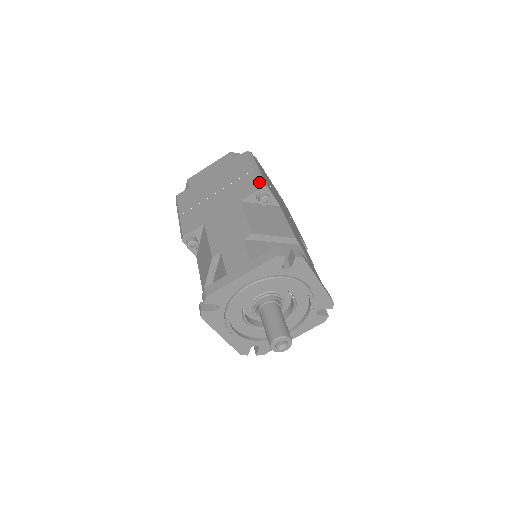
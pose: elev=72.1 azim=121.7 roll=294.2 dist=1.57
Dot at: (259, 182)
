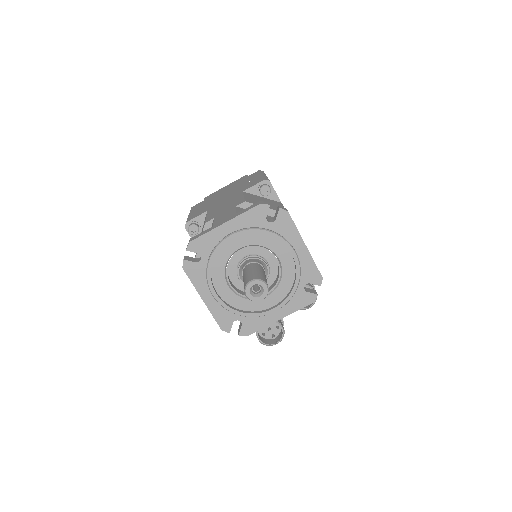
Dot at: (263, 178)
